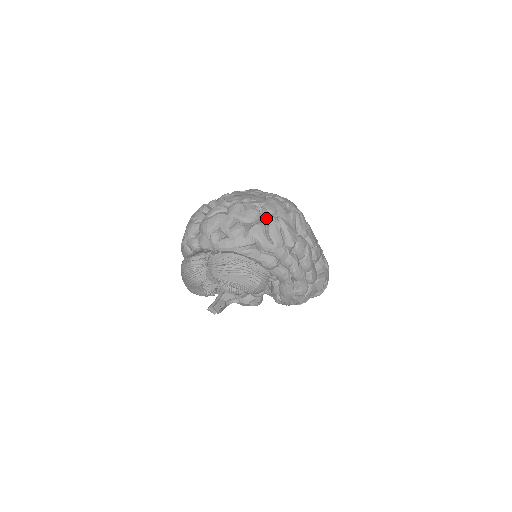
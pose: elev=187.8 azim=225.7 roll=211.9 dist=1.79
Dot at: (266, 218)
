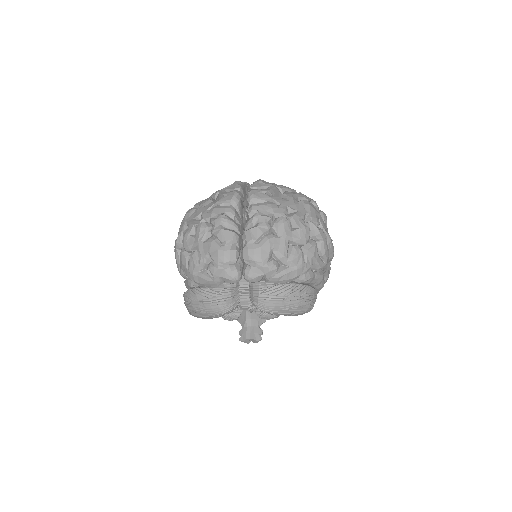
Dot at: (318, 235)
